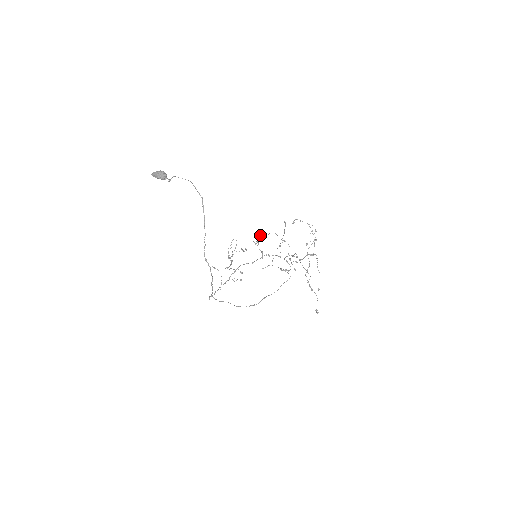
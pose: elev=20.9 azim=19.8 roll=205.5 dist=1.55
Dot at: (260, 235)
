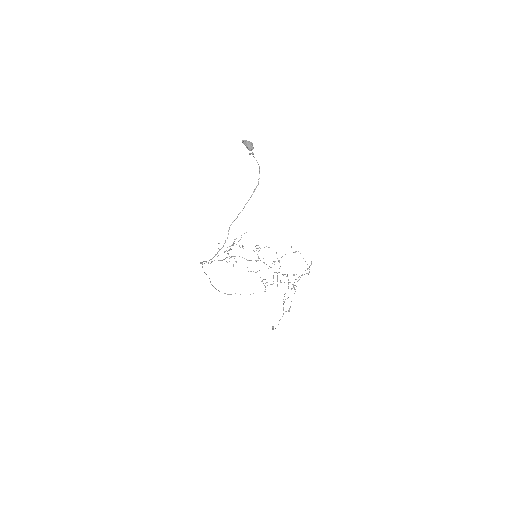
Dot at: occluded
